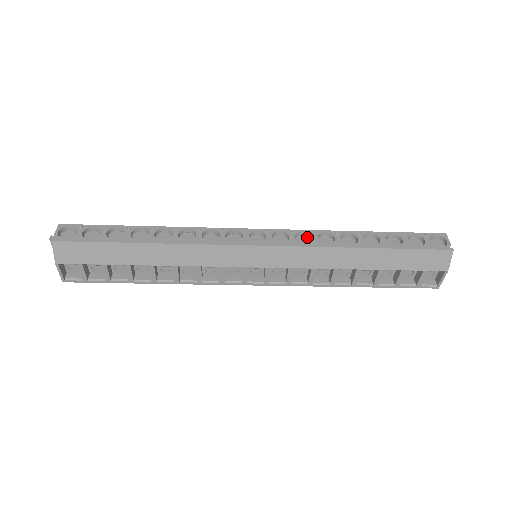
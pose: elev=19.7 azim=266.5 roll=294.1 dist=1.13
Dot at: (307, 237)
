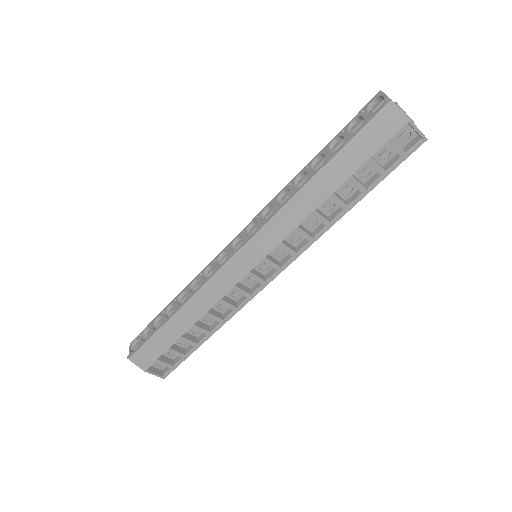
Dot at: (272, 209)
